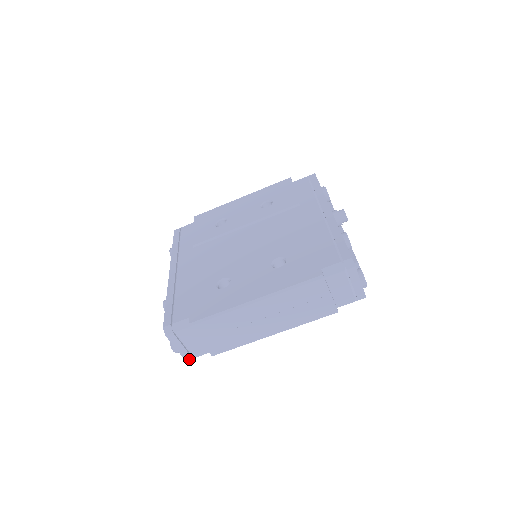
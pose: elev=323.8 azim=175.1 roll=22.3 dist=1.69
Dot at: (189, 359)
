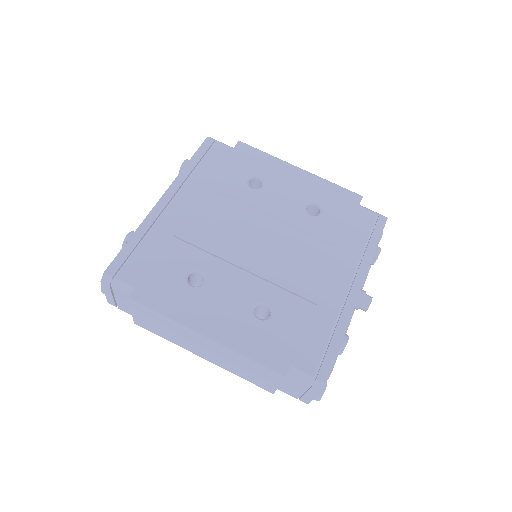
Dot at: occluded
